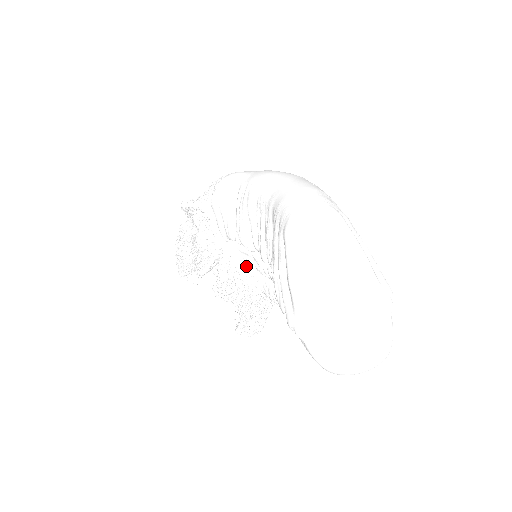
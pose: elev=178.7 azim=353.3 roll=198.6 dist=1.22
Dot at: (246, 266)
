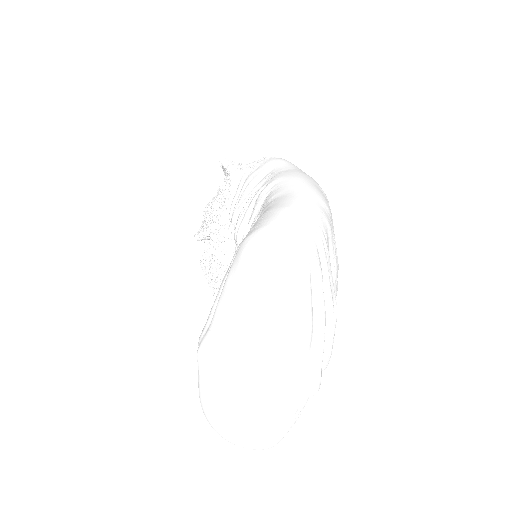
Dot at: (231, 257)
